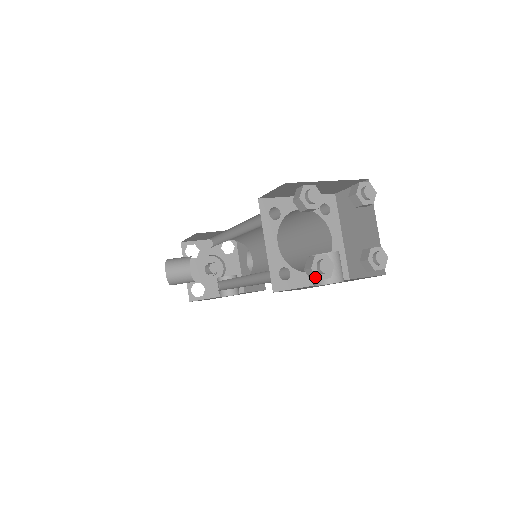
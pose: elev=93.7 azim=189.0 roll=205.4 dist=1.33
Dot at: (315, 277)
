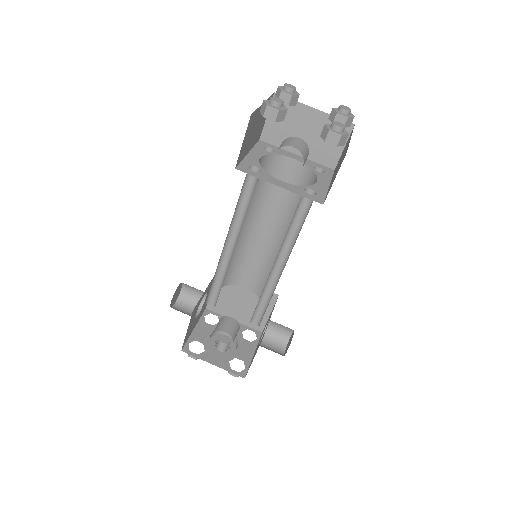
Dot at: (265, 106)
